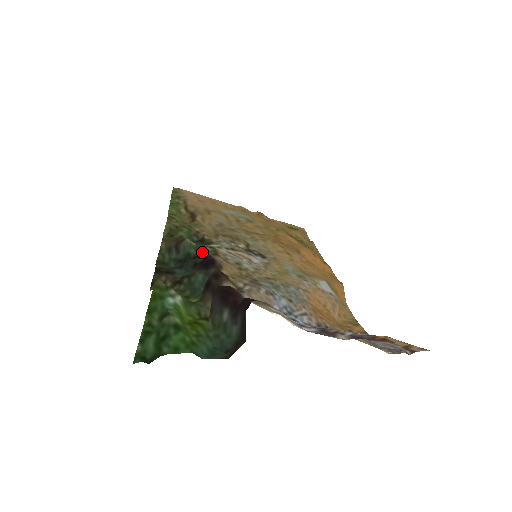
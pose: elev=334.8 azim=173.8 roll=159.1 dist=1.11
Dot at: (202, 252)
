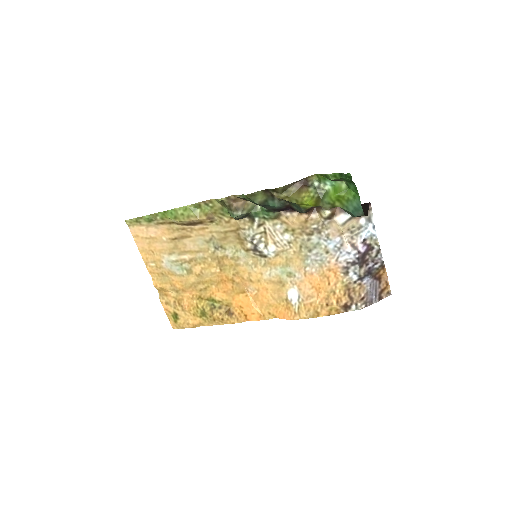
Dot at: (269, 212)
